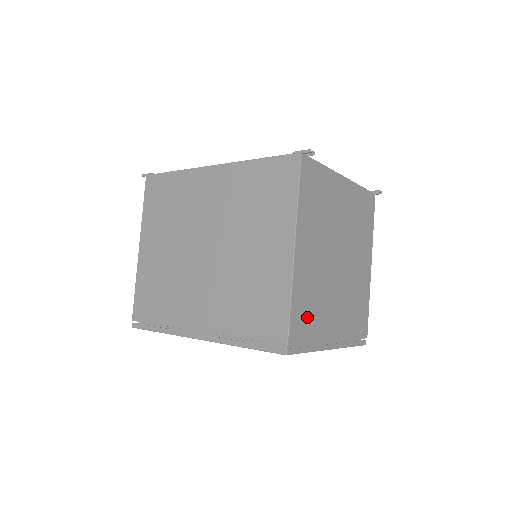
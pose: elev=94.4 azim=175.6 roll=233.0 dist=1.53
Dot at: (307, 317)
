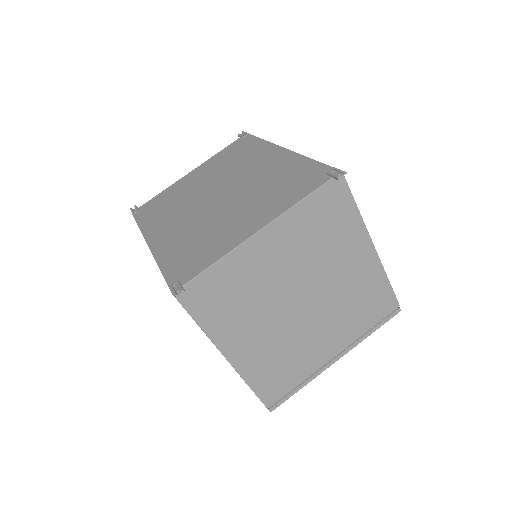
Dot at: (281, 376)
